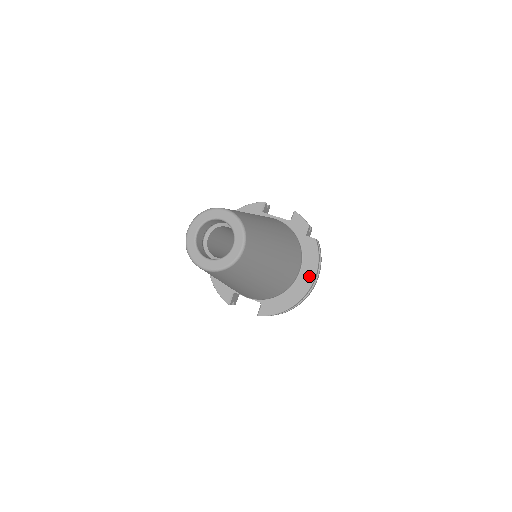
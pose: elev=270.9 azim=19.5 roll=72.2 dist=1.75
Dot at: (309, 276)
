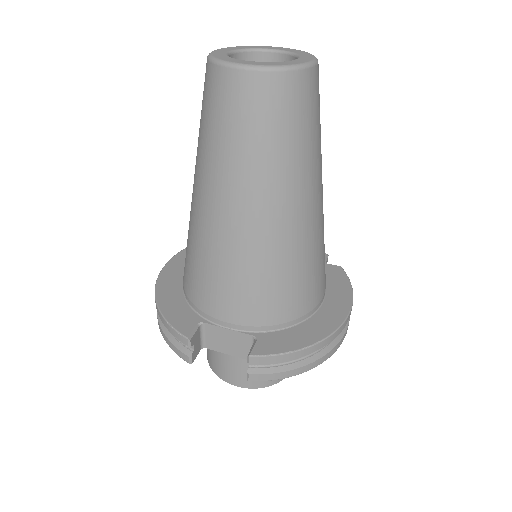
Dot at: (341, 304)
